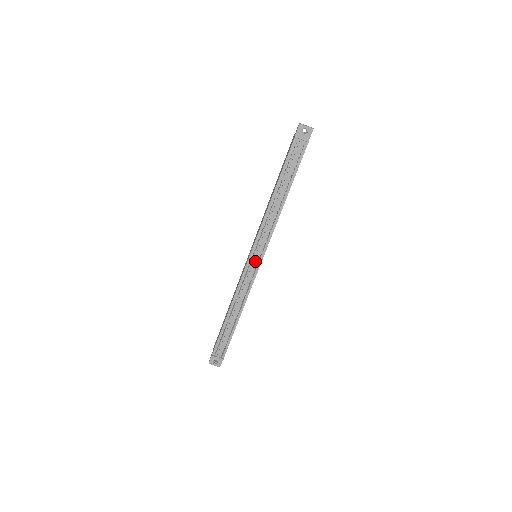
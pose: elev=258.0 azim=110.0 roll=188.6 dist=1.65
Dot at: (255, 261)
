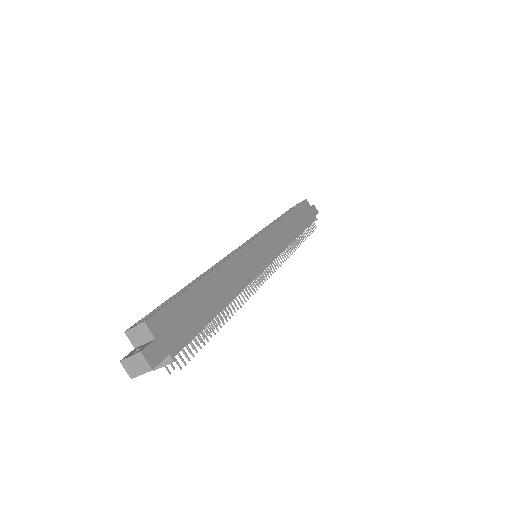
Dot at: (265, 268)
